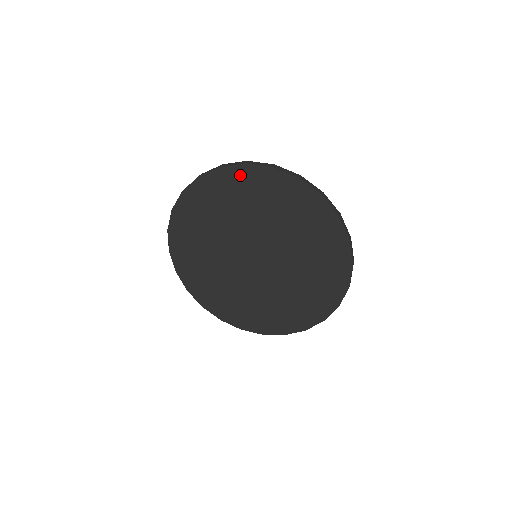
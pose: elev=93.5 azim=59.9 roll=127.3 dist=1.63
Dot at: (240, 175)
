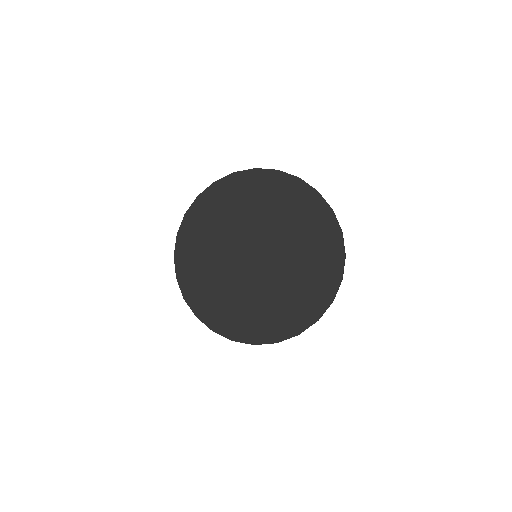
Dot at: (250, 178)
